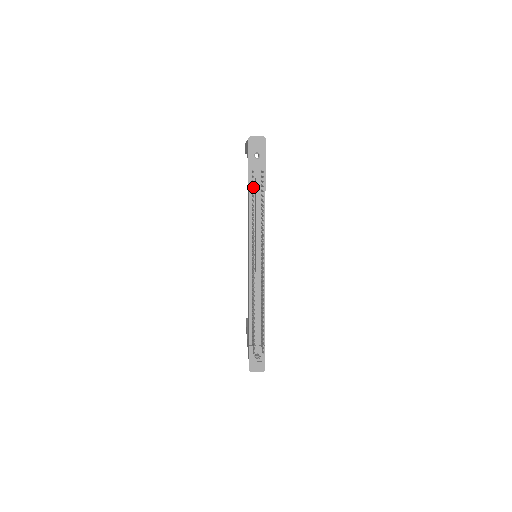
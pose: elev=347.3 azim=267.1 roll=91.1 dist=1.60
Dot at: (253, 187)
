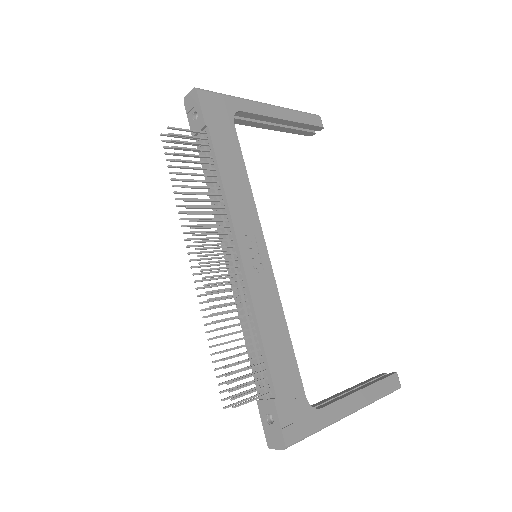
Dot at: occluded
